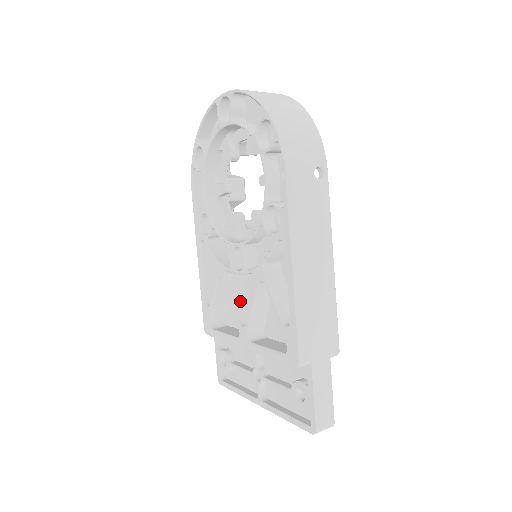
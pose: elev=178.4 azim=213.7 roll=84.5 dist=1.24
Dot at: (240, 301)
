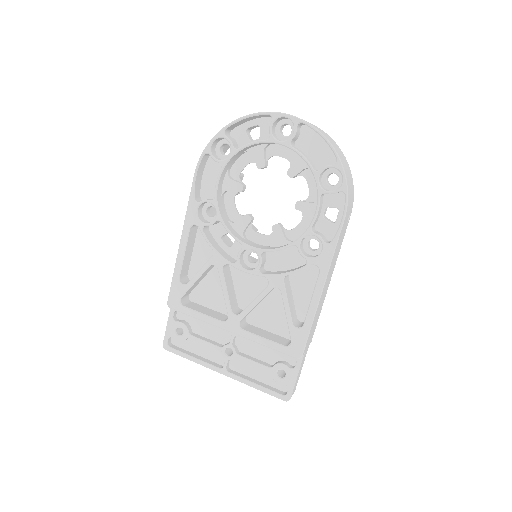
Dot at: (230, 290)
